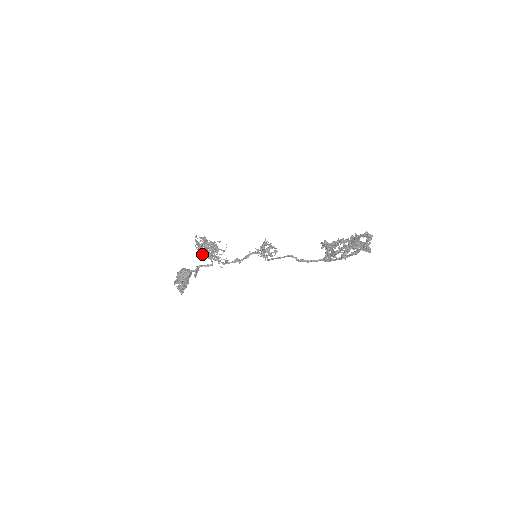
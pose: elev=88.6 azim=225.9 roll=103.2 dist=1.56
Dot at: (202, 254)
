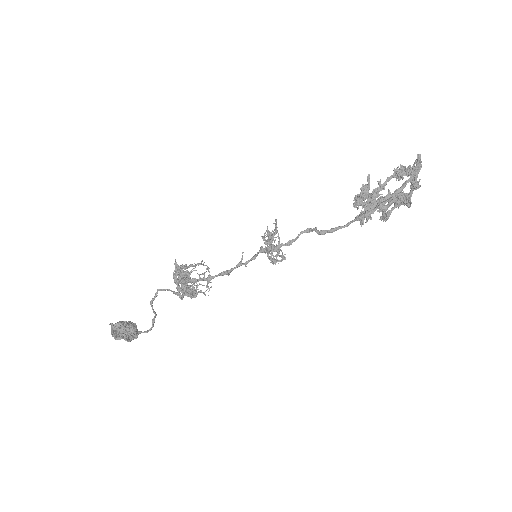
Dot at: (177, 278)
